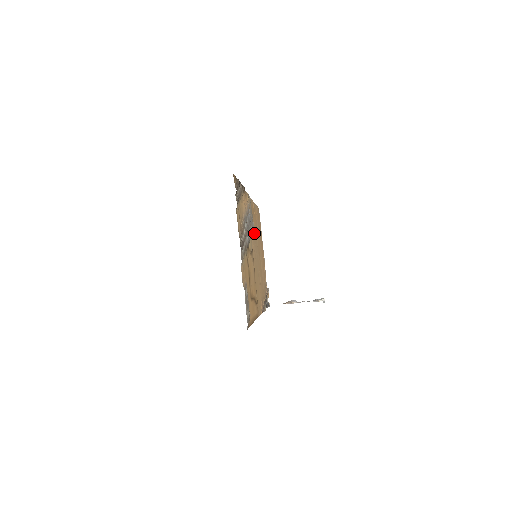
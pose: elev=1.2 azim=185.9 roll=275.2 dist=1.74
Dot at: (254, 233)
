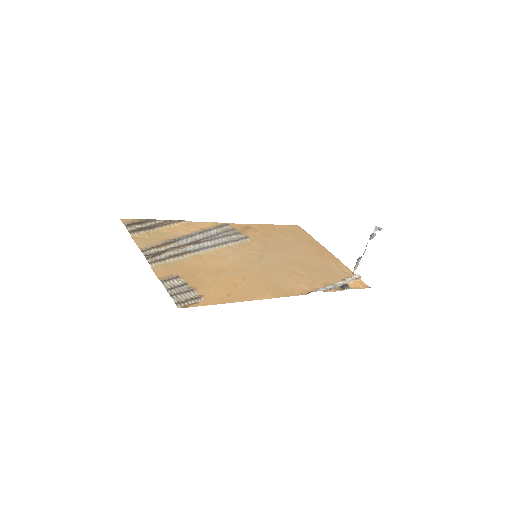
Dot at: (254, 243)
